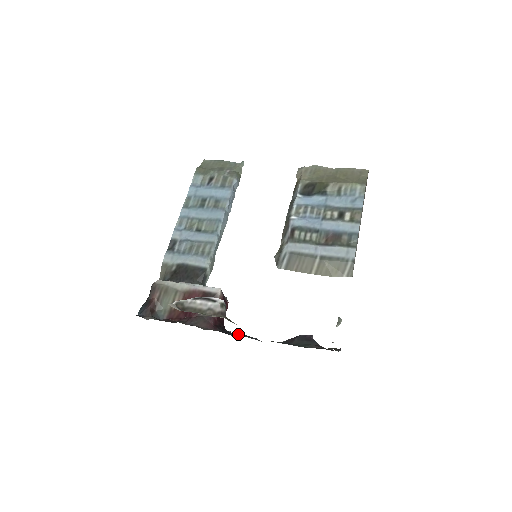
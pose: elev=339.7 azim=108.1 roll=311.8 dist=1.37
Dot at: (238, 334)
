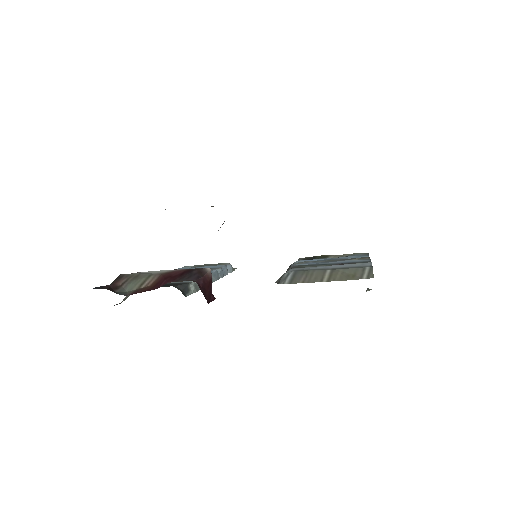
Dot at: occluded
